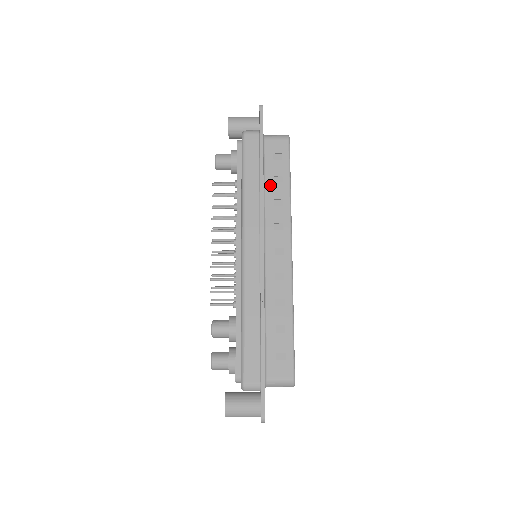
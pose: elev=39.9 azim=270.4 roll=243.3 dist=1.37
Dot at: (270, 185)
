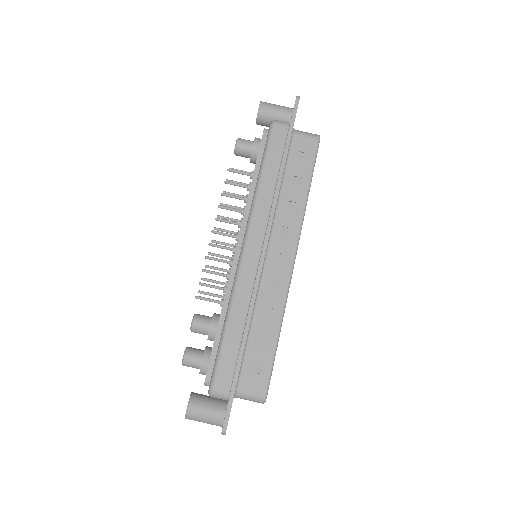
Dot at: (288, 184)
